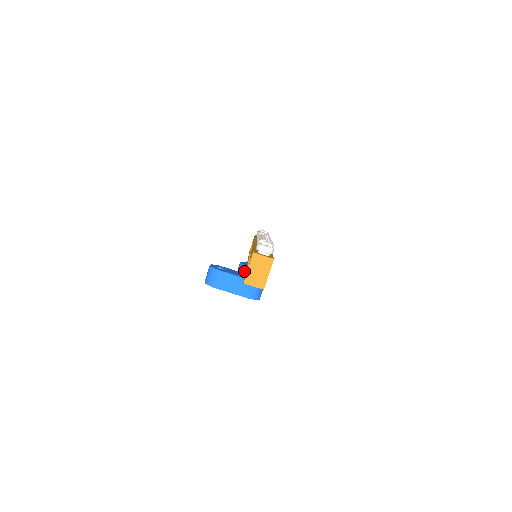
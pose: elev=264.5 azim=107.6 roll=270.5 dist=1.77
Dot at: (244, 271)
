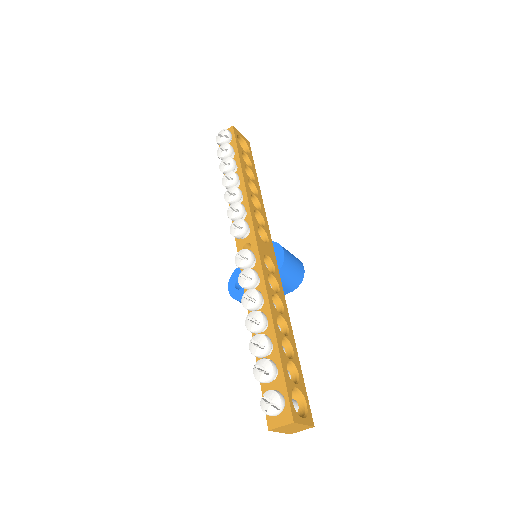
Dot at: occluded
